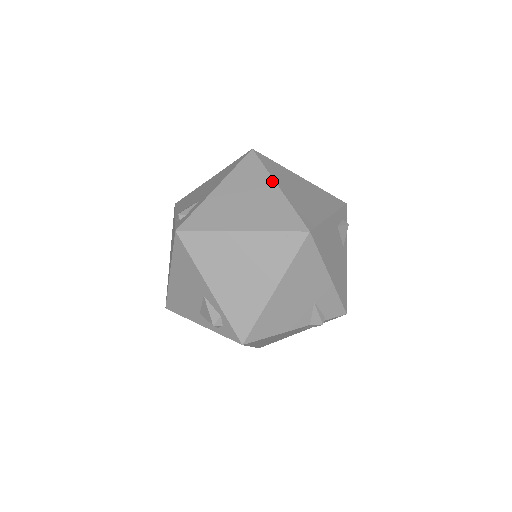
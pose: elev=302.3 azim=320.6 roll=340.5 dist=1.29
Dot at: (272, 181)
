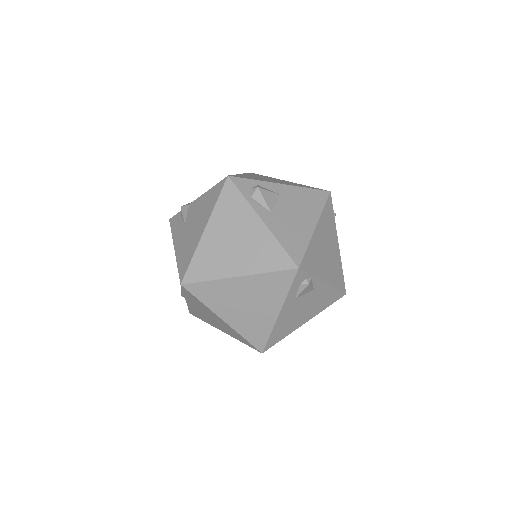
Dot at: (215, 315)
